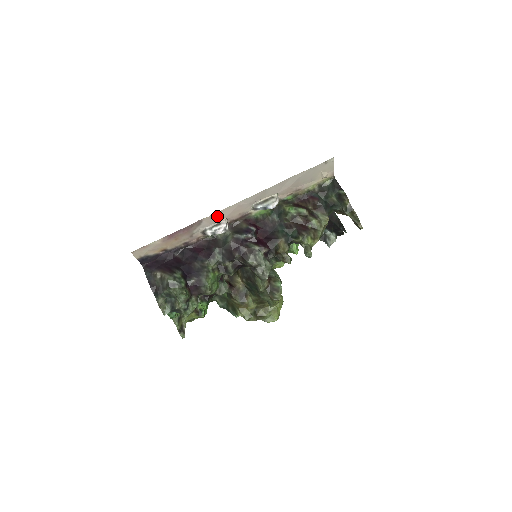
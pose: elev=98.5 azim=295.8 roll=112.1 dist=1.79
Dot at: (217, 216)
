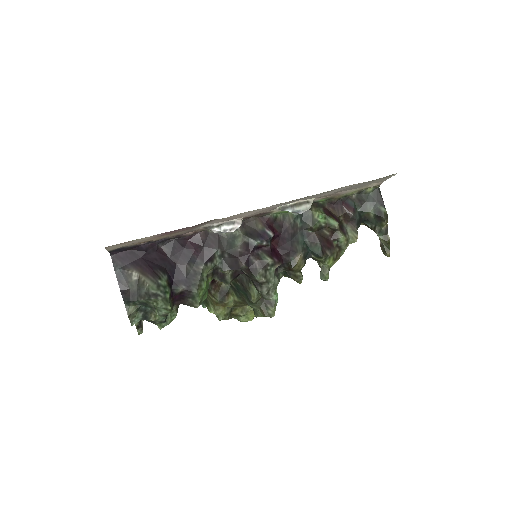
Dot at: (235, 216)
